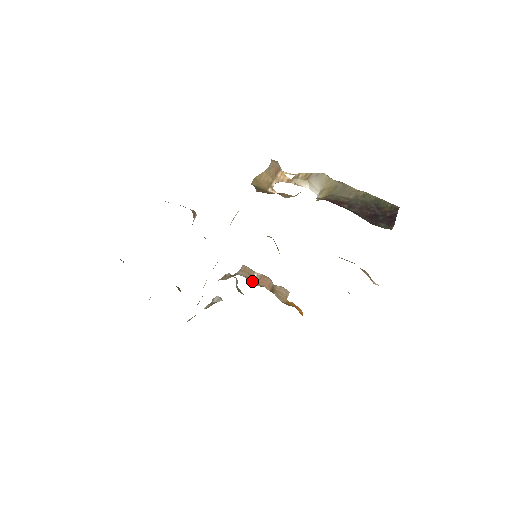
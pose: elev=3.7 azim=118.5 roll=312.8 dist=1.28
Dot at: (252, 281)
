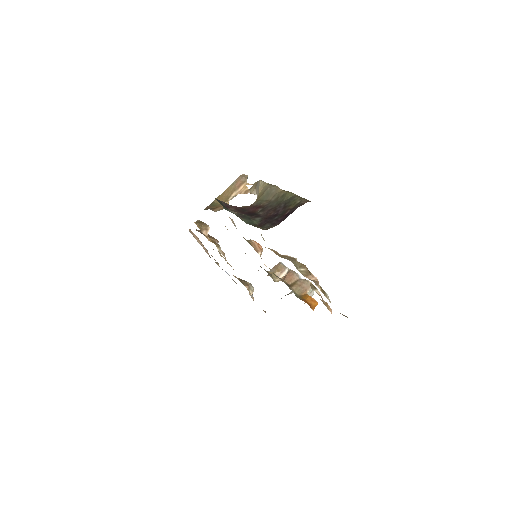
Dot at: (282, 276)
